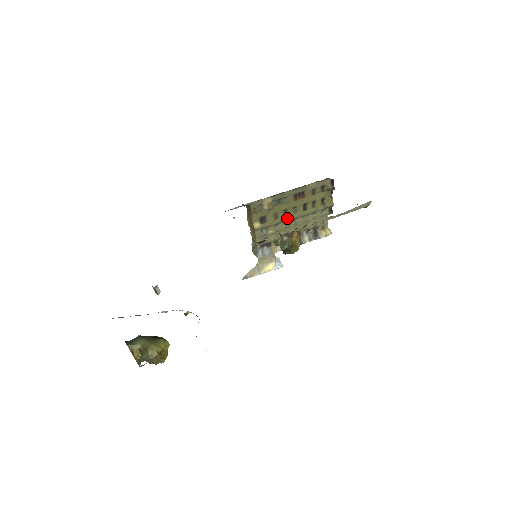
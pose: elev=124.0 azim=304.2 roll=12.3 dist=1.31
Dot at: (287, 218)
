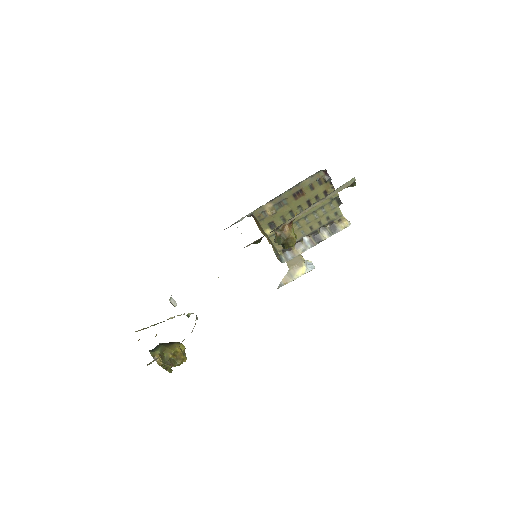
Dot at: (296, 219)
